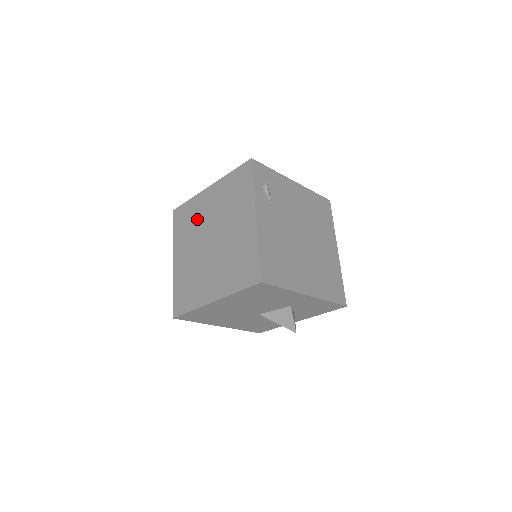
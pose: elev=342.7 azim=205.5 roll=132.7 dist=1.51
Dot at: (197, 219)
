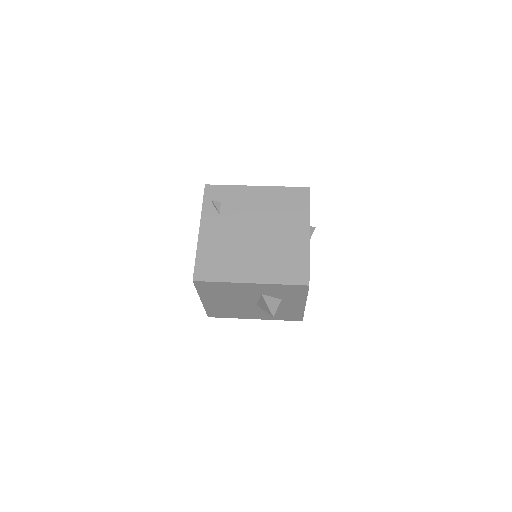
Dot at: occluded
